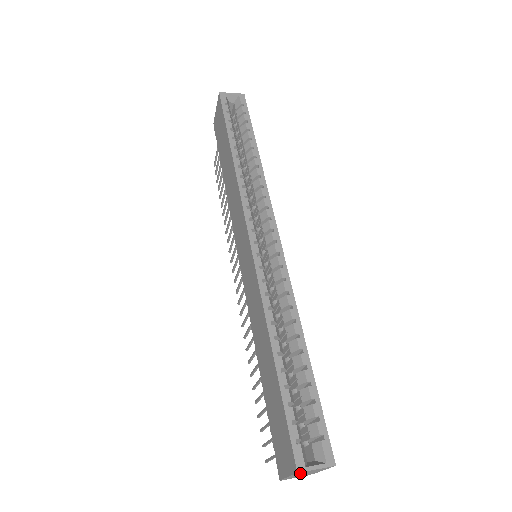
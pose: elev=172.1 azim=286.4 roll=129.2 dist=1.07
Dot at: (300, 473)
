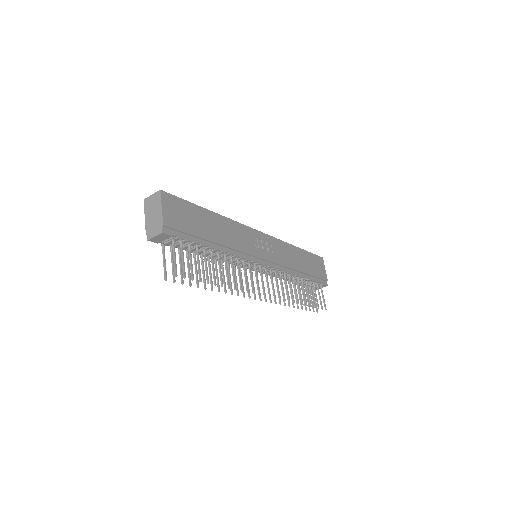
Dot at: (148, 206)
